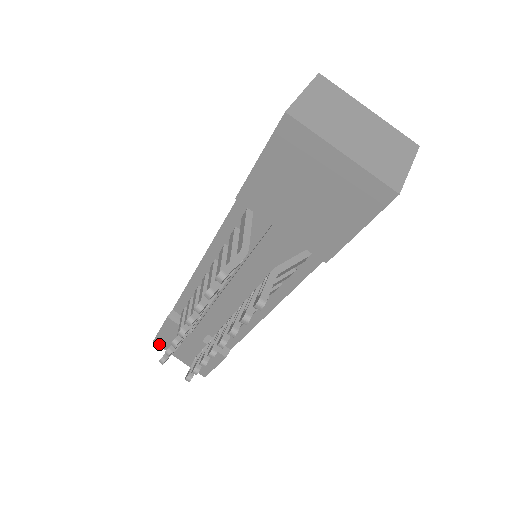
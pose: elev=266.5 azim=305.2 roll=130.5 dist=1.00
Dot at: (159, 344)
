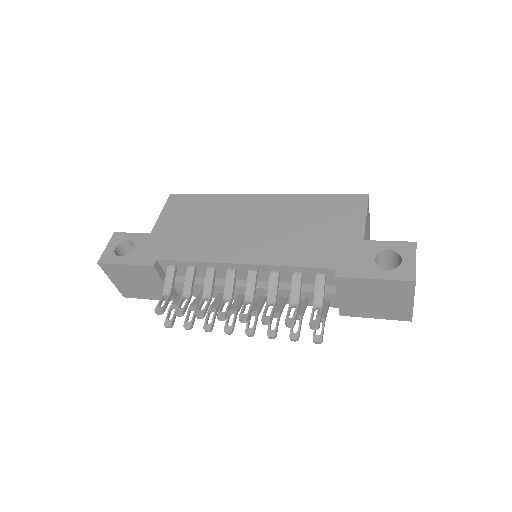
Dot at: (103, 267)
